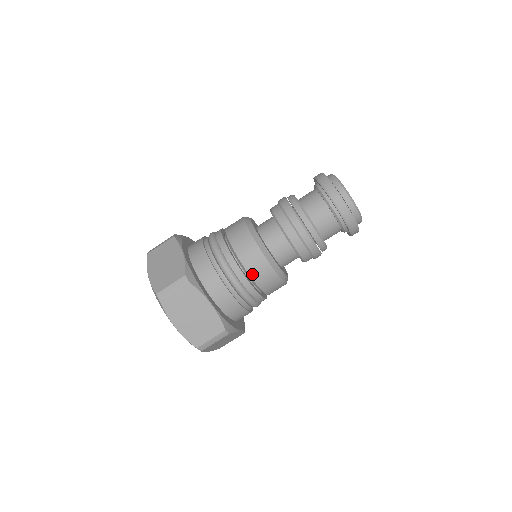
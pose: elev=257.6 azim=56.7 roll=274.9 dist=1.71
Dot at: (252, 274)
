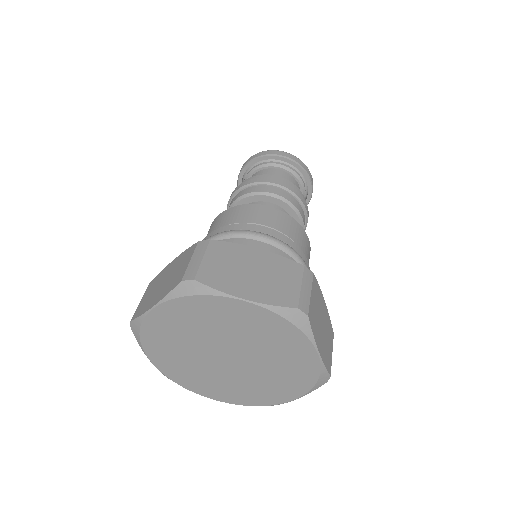
Dot at: (267, 224)
